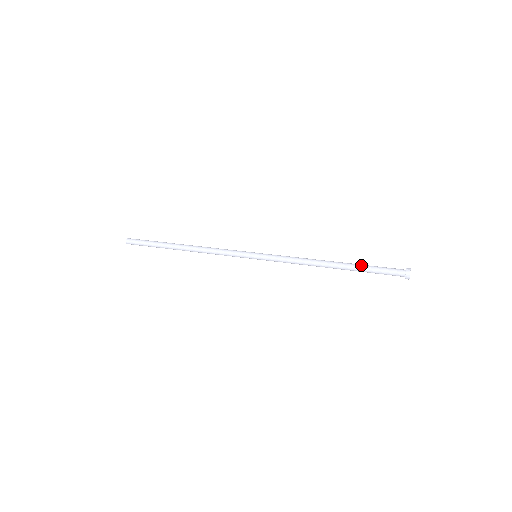
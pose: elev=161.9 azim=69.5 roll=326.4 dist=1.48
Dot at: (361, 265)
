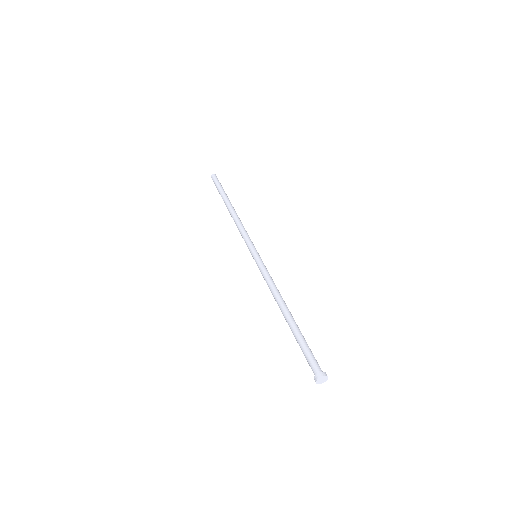
Dot at: (295, 337)
